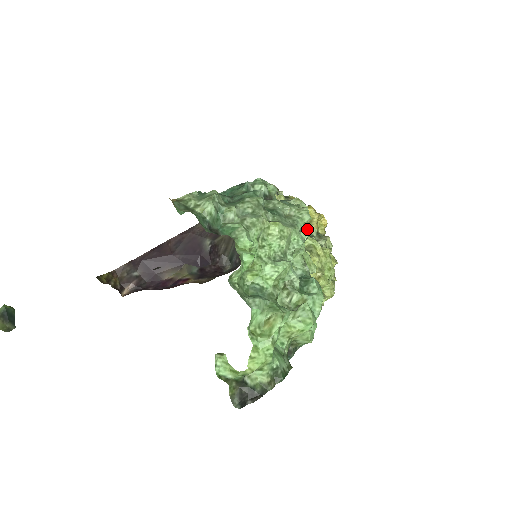
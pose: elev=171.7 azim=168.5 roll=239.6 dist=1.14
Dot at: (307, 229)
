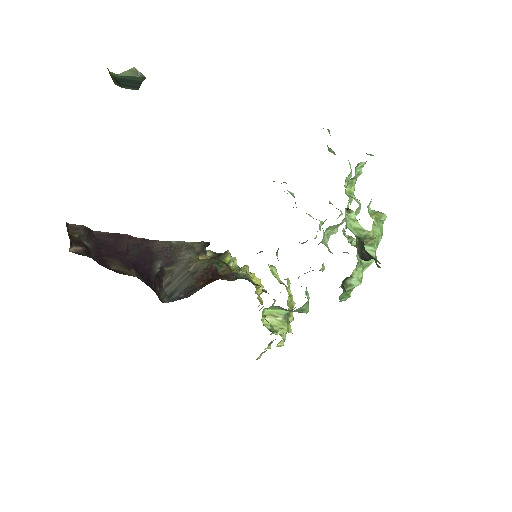
Dot at: occluded
